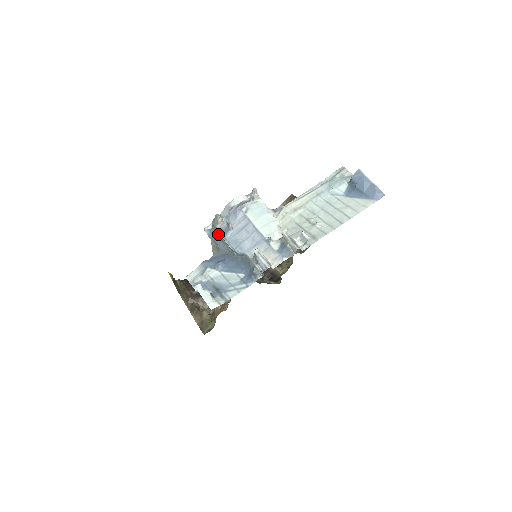
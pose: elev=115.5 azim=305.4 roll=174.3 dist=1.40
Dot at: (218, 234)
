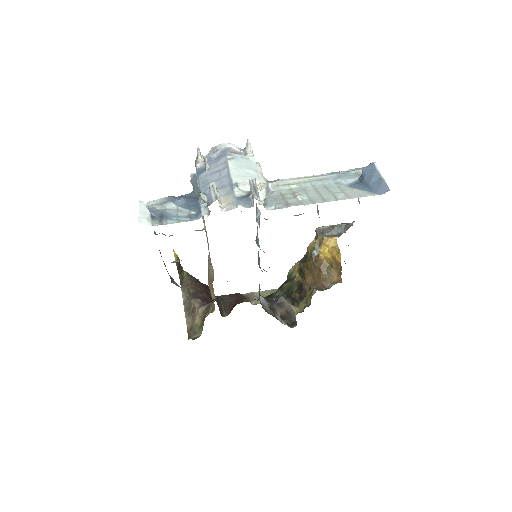
Dot at: occluded
